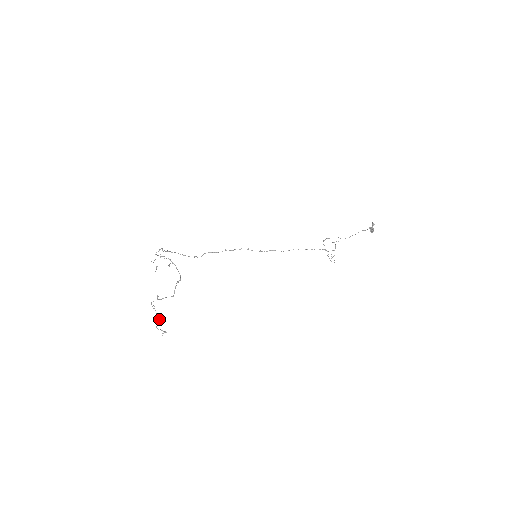
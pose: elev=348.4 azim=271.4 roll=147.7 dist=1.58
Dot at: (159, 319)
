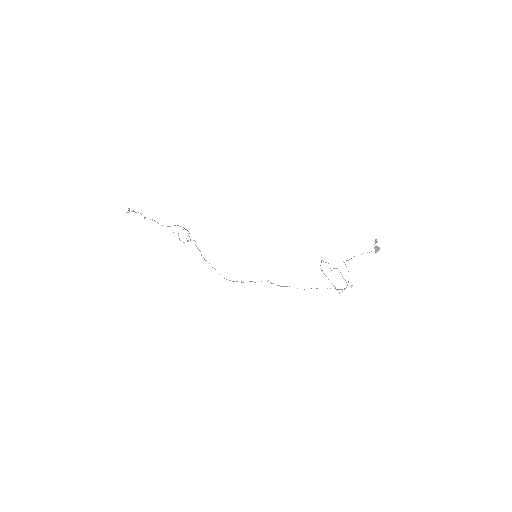
Dot at: (136, 212)
